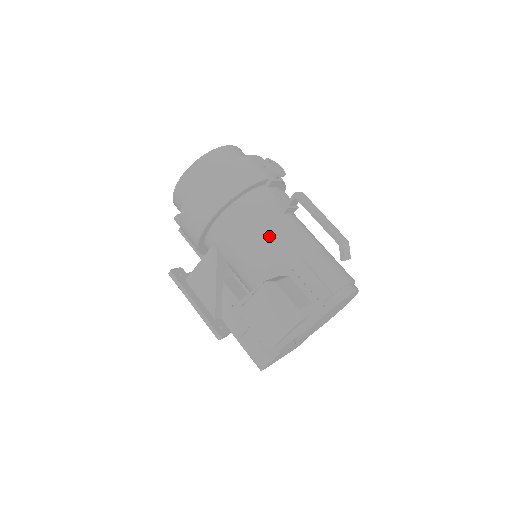
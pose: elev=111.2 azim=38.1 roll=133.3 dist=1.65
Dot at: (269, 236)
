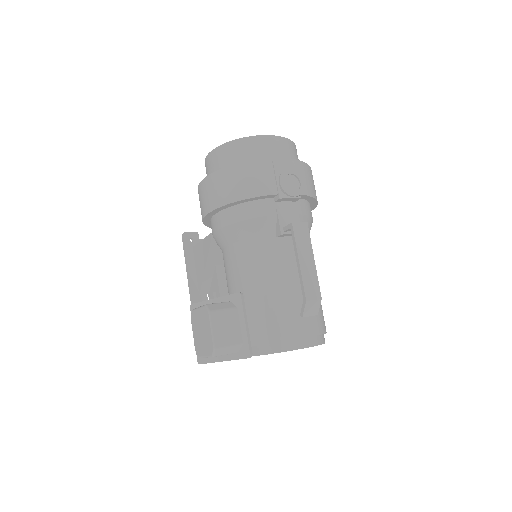
Dot at: (249, 255)
